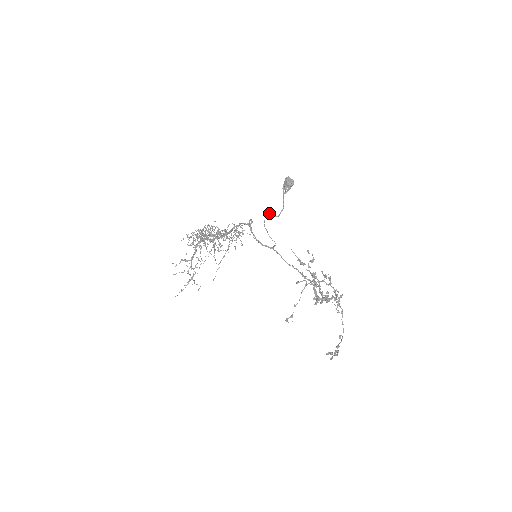
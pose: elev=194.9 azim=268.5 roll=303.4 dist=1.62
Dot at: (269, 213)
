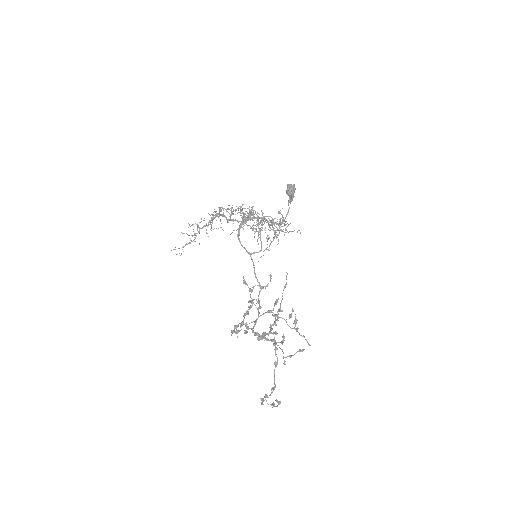
Dot at: (271, 217)
